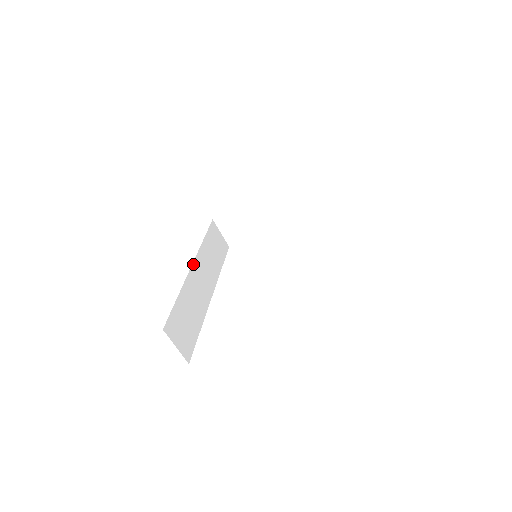
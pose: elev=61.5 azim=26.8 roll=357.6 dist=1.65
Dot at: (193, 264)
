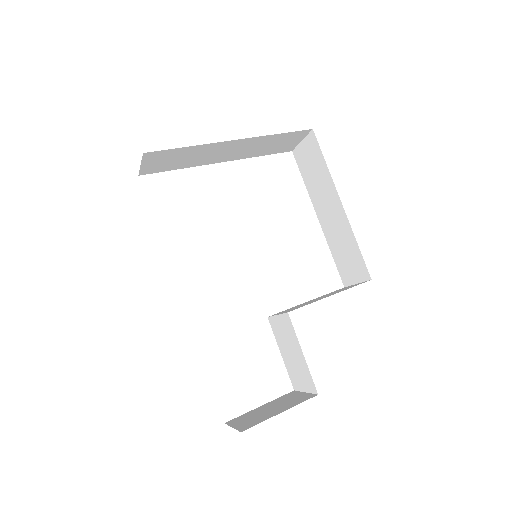
Dot at: occluded
